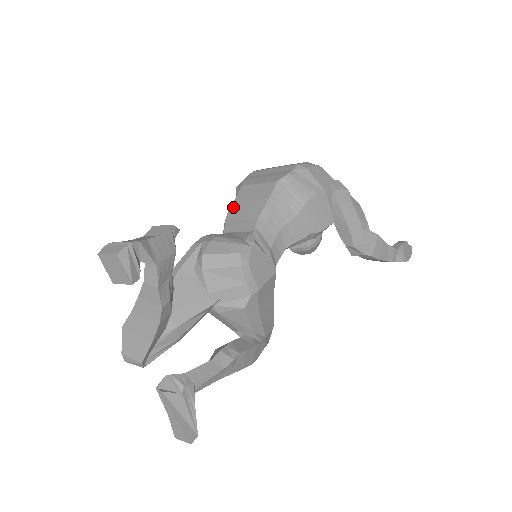
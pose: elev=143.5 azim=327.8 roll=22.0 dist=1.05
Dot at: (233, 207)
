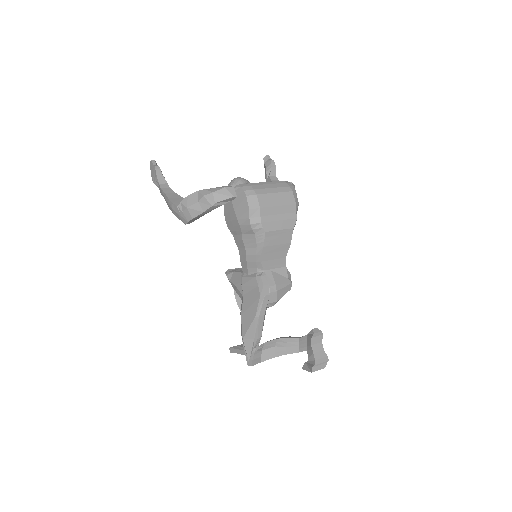
Dot at: (265, 251)
